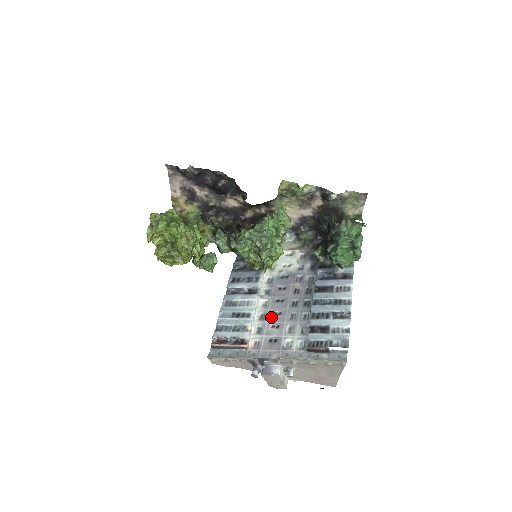
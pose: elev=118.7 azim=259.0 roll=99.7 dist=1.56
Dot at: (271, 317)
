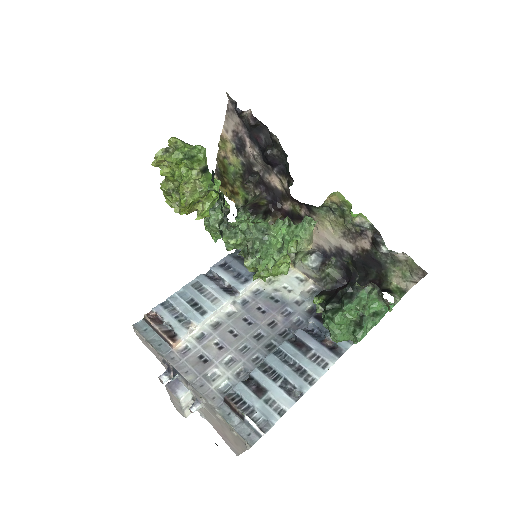
Dot at: (224, 332)
